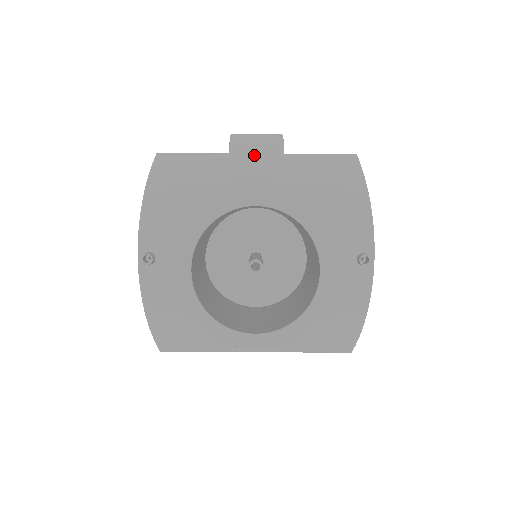
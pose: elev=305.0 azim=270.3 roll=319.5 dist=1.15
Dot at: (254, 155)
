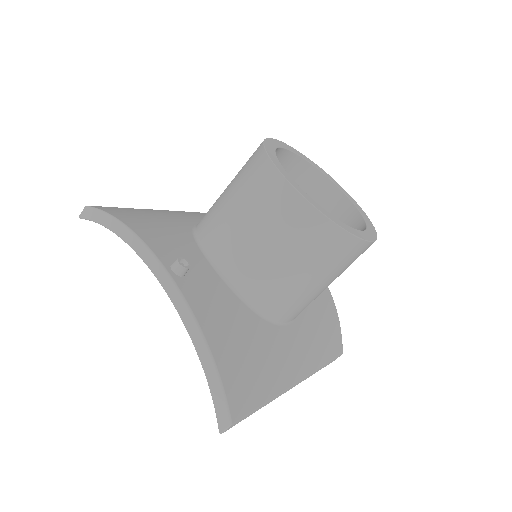
Dot at: occluded
